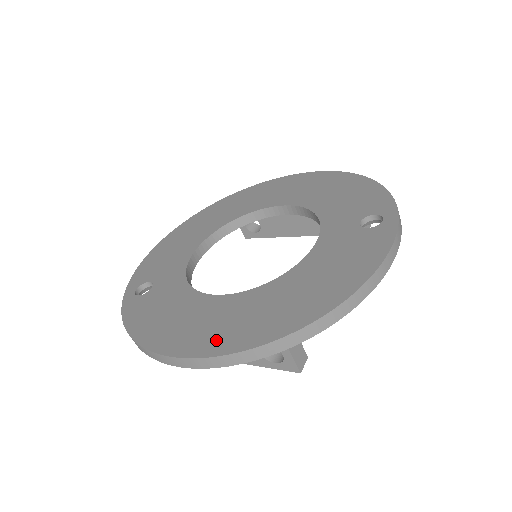
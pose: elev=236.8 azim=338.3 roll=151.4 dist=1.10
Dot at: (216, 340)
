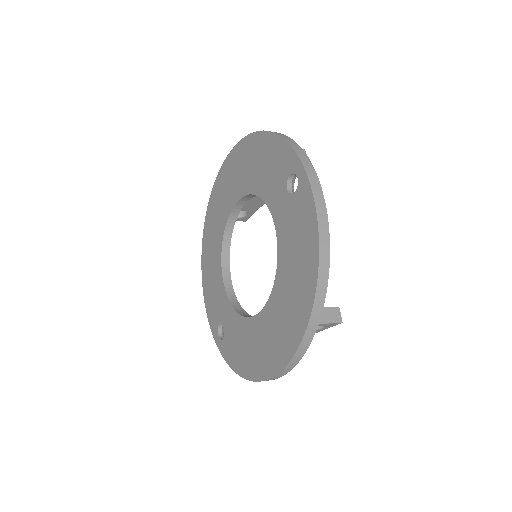
Dot at: (277, 355)
